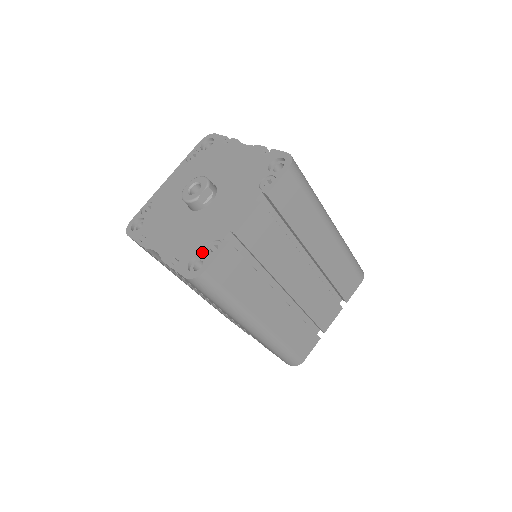
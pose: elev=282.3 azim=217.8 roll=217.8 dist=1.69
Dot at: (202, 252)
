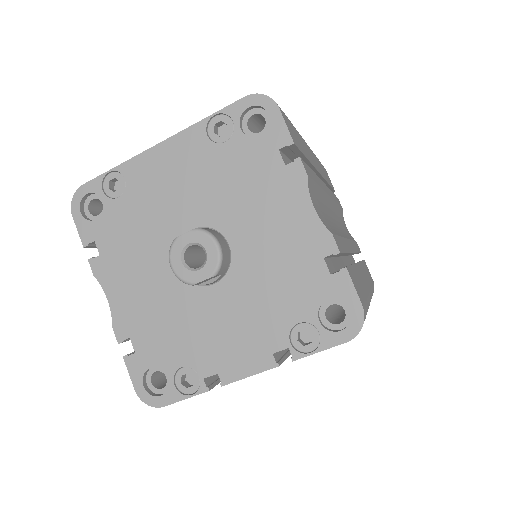
Dot at: (169, 372)
